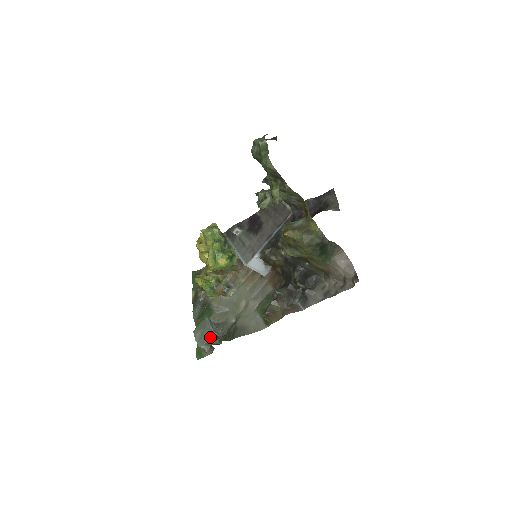
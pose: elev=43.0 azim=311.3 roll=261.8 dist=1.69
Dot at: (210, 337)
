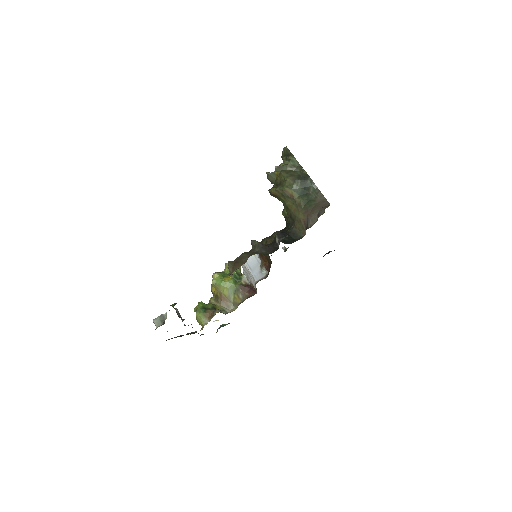
Dot at: occluded
